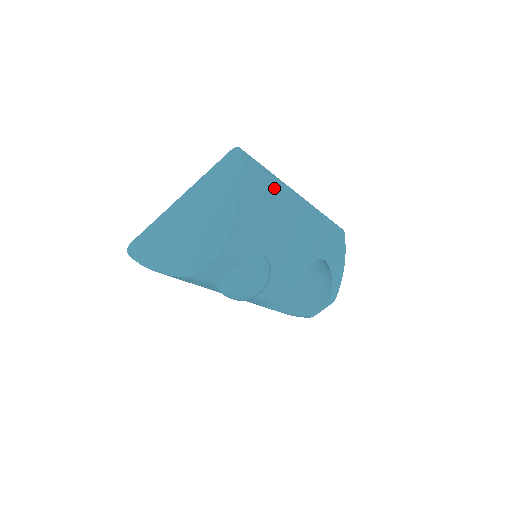
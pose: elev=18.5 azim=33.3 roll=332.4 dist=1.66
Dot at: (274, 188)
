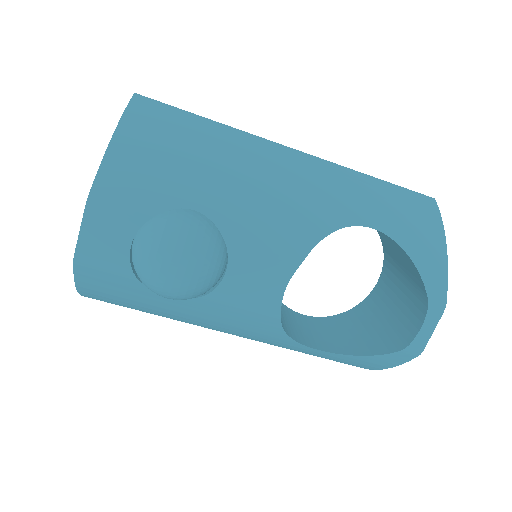
Dot at: (210, 131)
